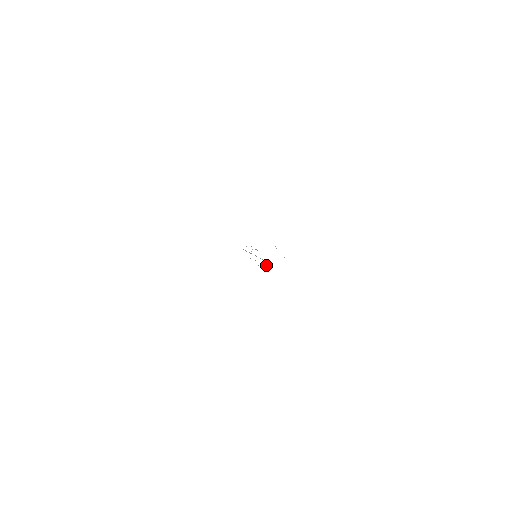
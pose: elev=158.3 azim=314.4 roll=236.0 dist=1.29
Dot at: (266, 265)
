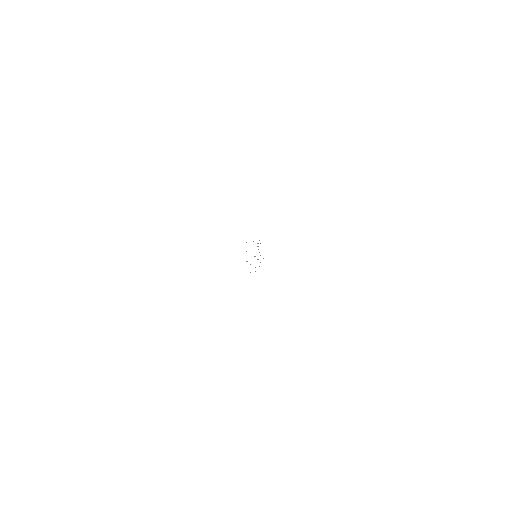
Dot at: occluded
